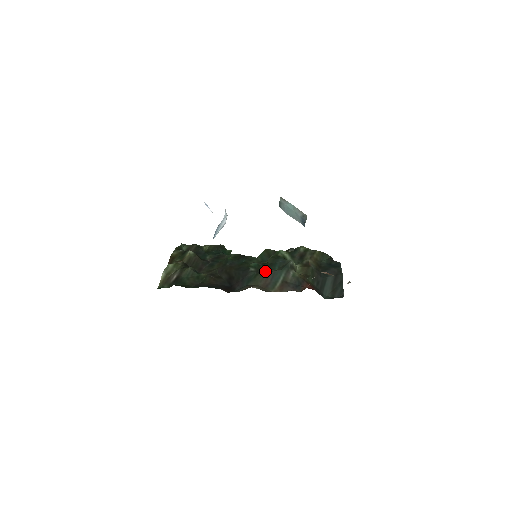
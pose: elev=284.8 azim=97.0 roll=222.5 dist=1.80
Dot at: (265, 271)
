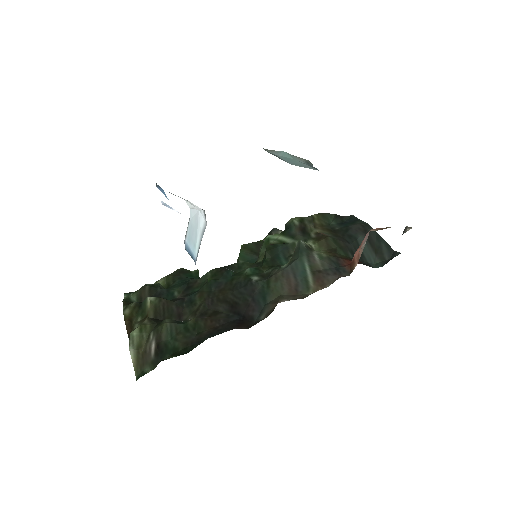
Dot at: (276, 271)
